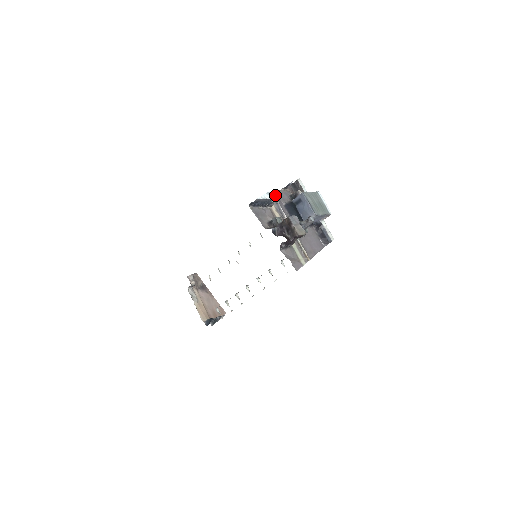
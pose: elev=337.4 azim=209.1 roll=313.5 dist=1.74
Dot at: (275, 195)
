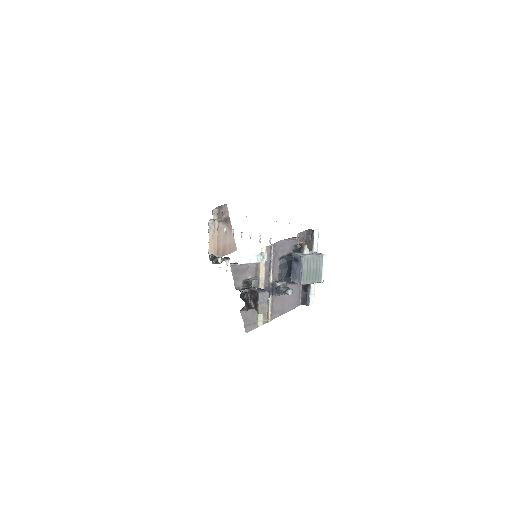
Dot at: (275, 246)
